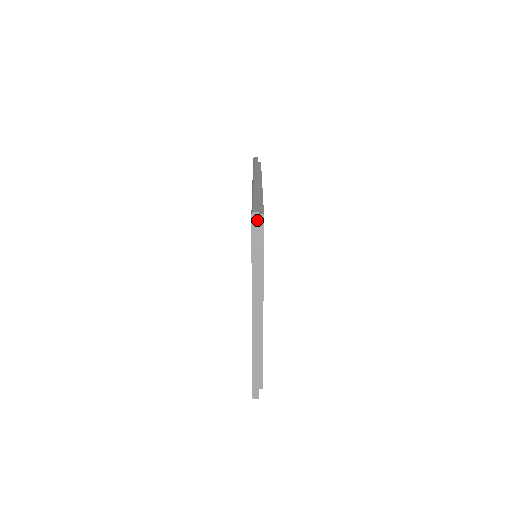
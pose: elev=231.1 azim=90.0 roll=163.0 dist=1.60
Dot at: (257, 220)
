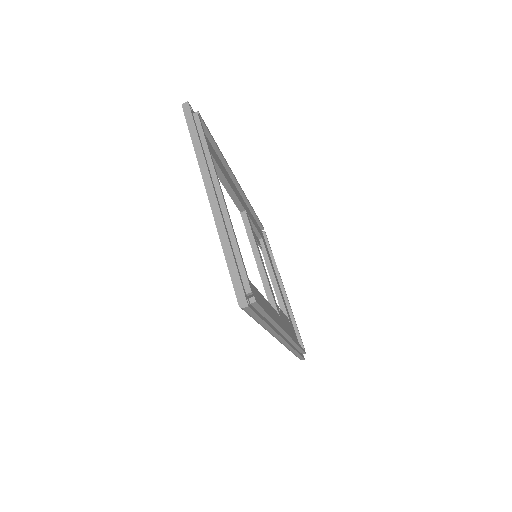
Dot at: (188, 108)
